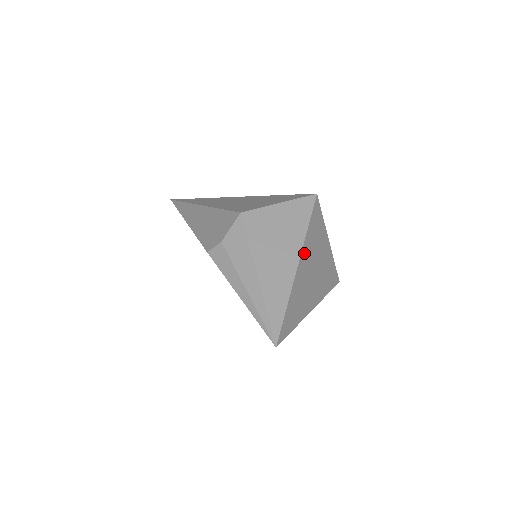
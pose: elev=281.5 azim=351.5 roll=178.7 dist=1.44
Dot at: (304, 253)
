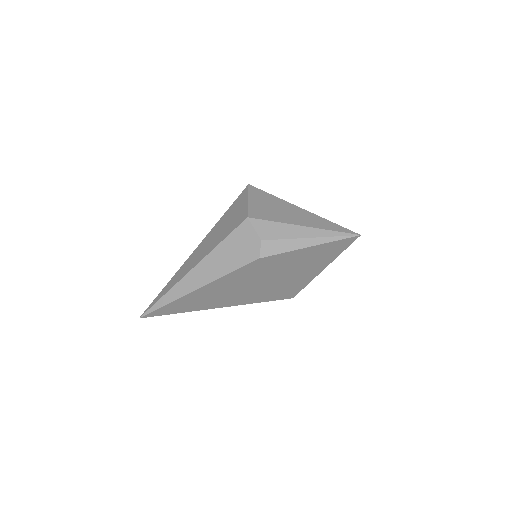
Dot at: occluded
